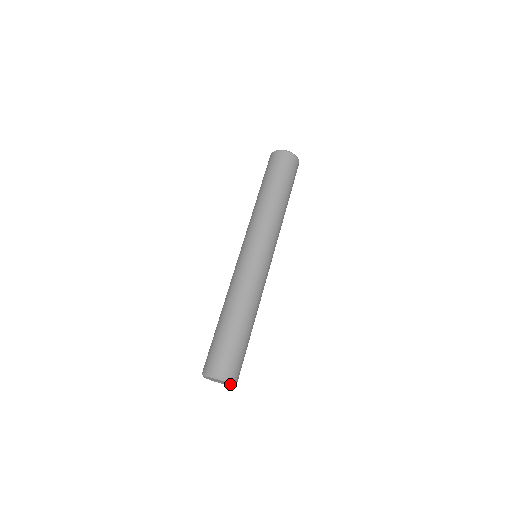
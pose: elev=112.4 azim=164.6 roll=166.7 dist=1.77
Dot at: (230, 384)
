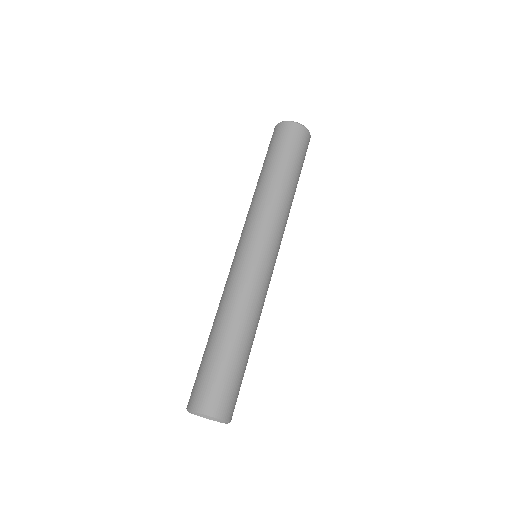
Dot at: (220, 422)
